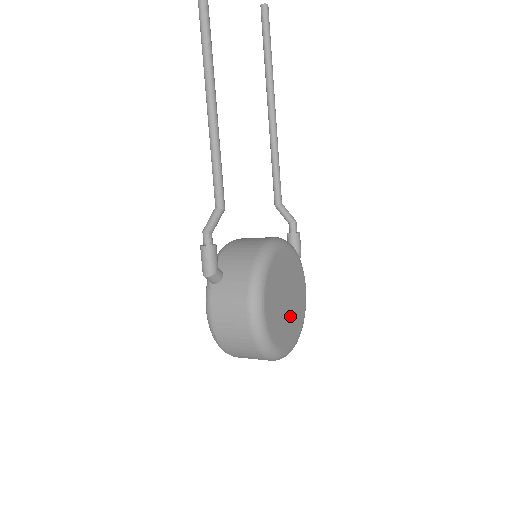
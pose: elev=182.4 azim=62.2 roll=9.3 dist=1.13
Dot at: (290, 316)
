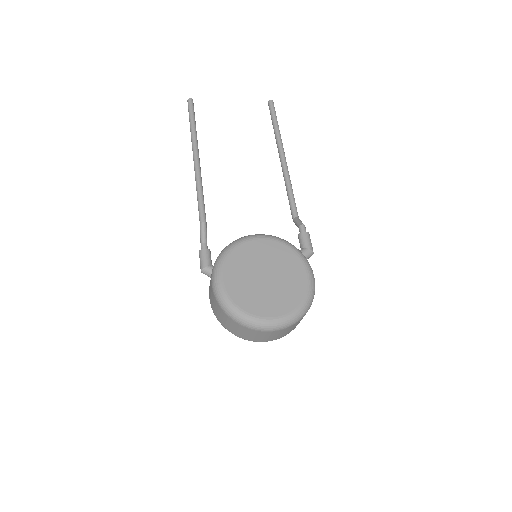
Dot at: (272, 292)
